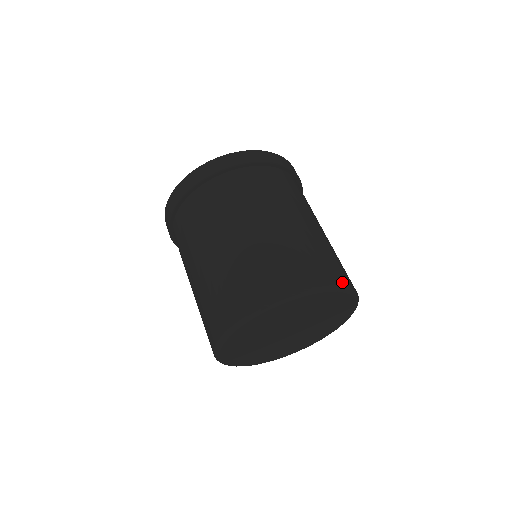
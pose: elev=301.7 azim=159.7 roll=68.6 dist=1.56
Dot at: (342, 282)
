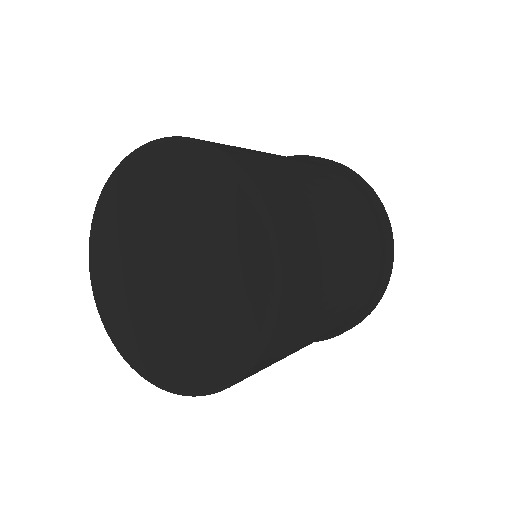
Dot at: (285, 262)
